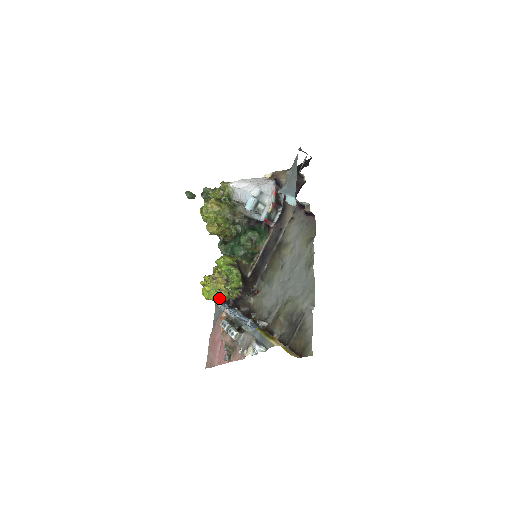
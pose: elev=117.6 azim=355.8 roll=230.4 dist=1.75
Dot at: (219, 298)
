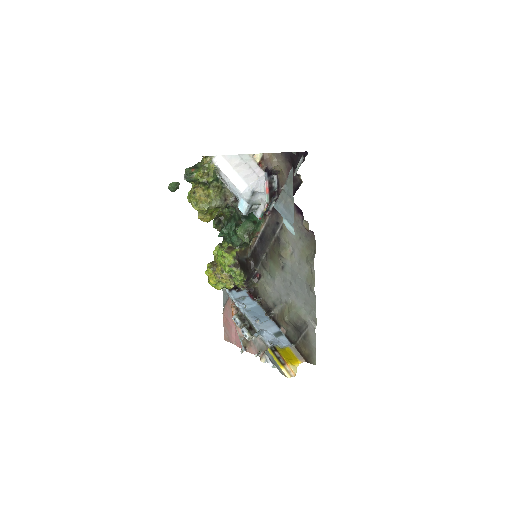
Dot at: (226, 288)
